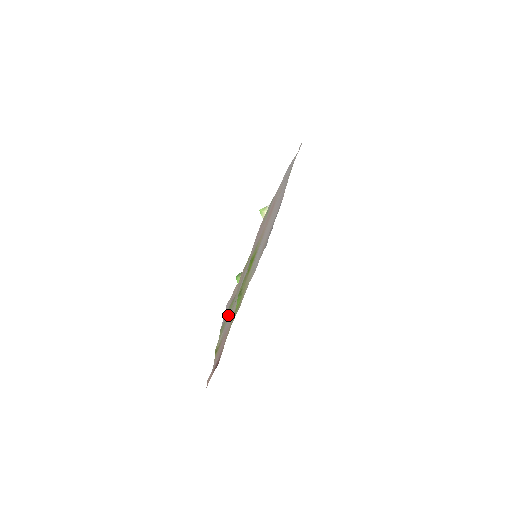
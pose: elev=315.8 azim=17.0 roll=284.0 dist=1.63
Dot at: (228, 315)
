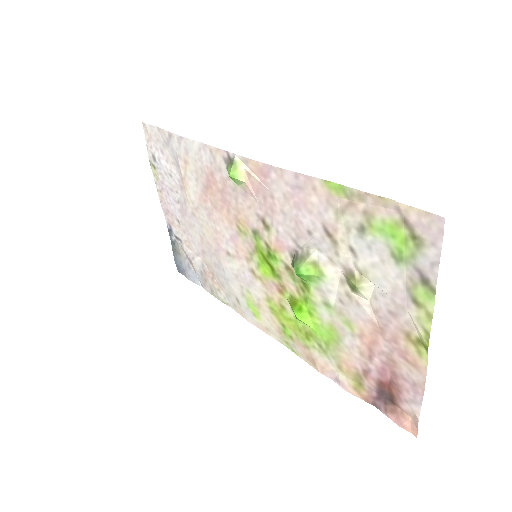
Dot at: (407, 270)
